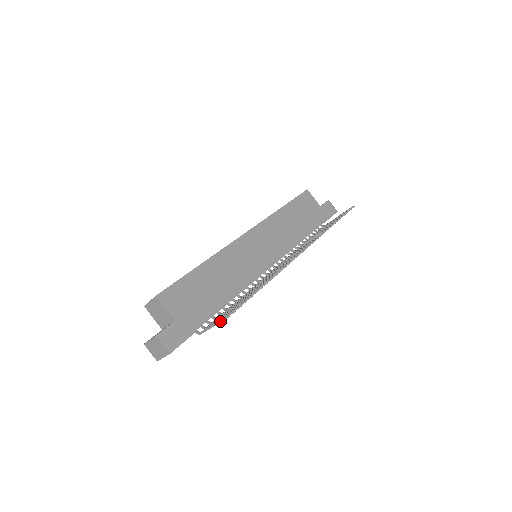
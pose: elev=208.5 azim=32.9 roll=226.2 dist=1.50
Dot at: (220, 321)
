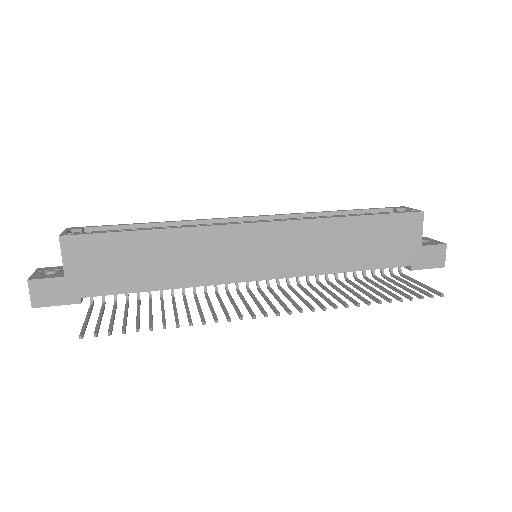
Dot at: (82, 328)
